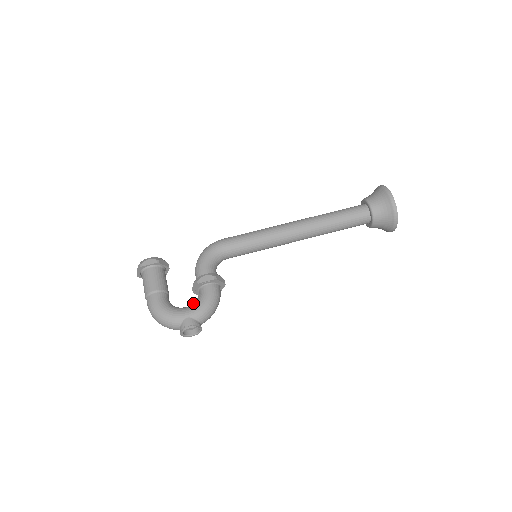
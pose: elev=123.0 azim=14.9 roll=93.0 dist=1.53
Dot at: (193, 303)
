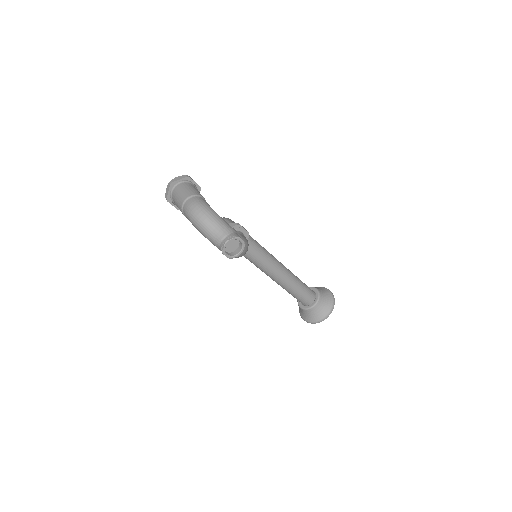
Dot at: occluded
